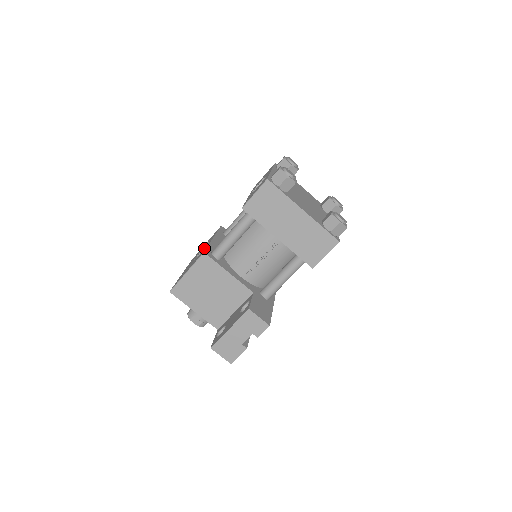
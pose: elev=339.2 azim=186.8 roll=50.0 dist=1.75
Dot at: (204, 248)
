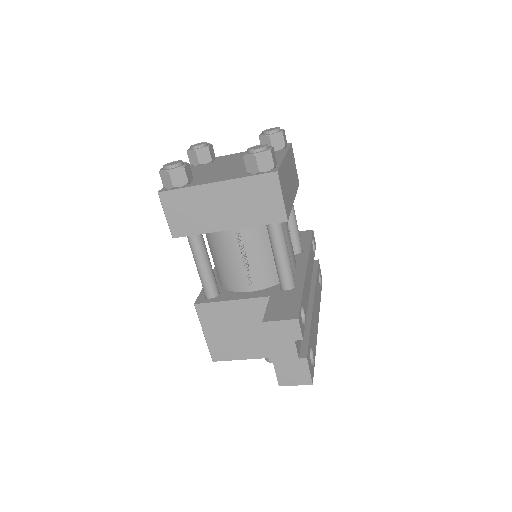
Dot at: occluded
